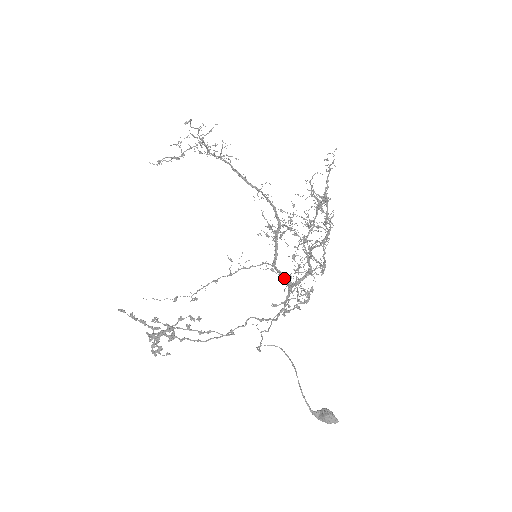
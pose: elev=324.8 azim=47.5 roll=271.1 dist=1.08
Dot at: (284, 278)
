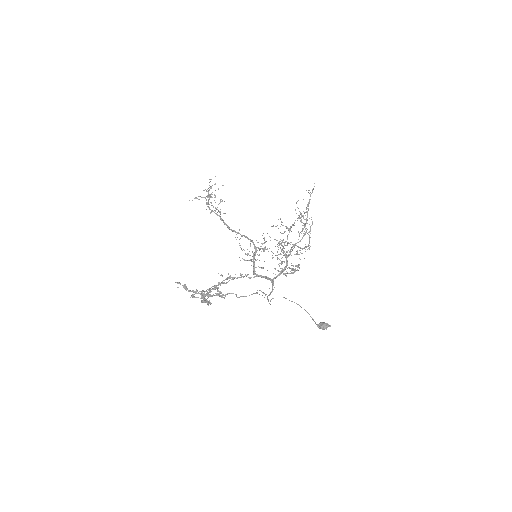
Dot at: occluded
